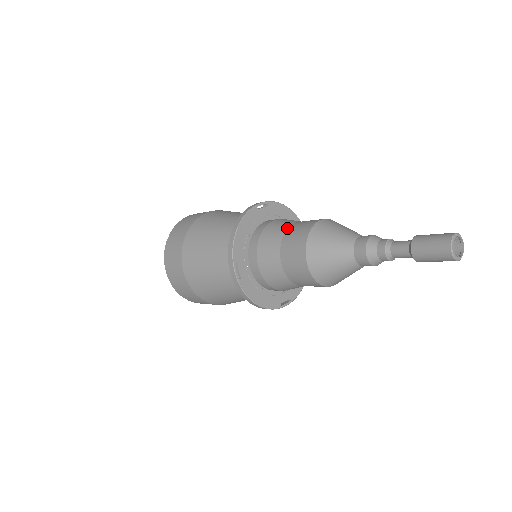
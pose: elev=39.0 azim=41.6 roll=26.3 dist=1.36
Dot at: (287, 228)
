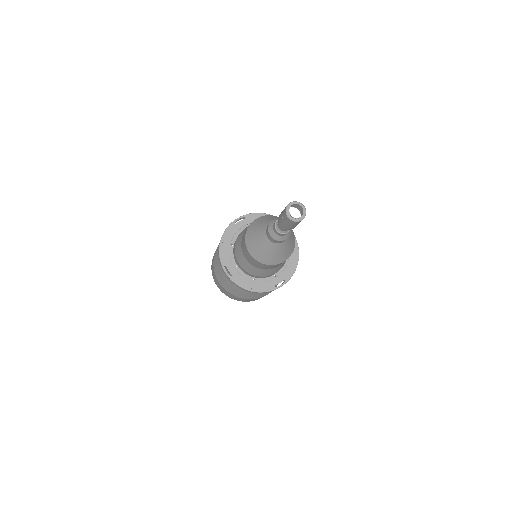
Dot at: occluded
